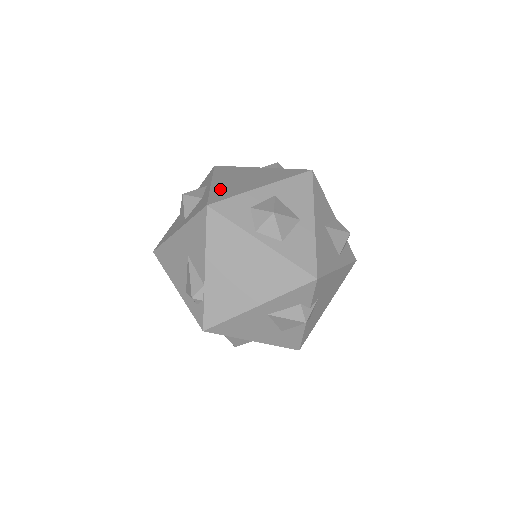
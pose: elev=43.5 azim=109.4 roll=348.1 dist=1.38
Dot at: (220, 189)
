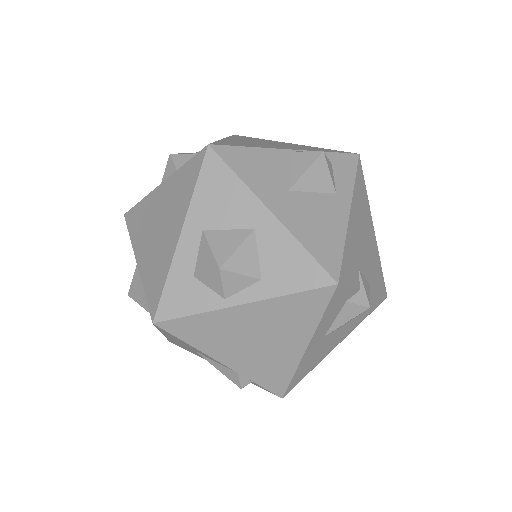
Dot at: (148, 273)
